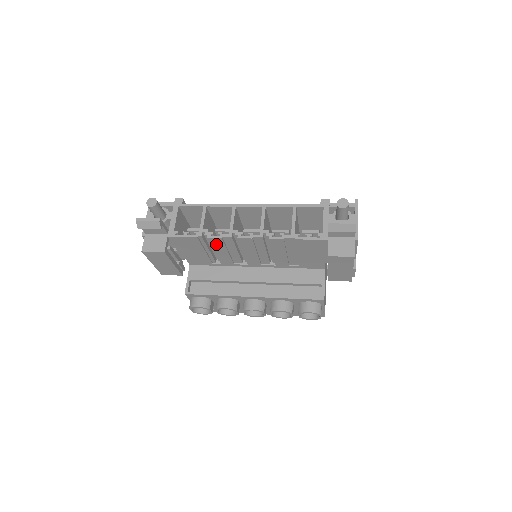
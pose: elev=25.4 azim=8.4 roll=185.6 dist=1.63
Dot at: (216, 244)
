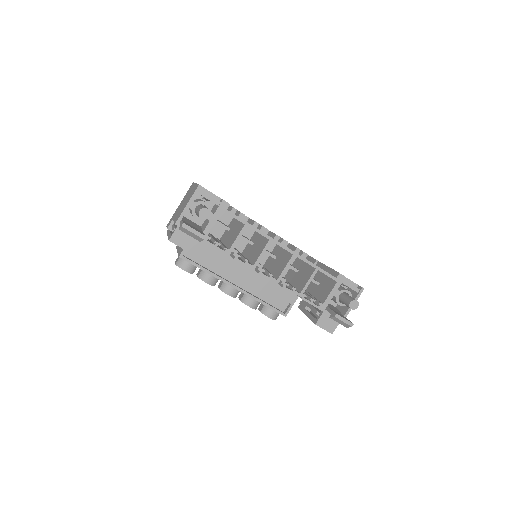
Dot at: occluded
